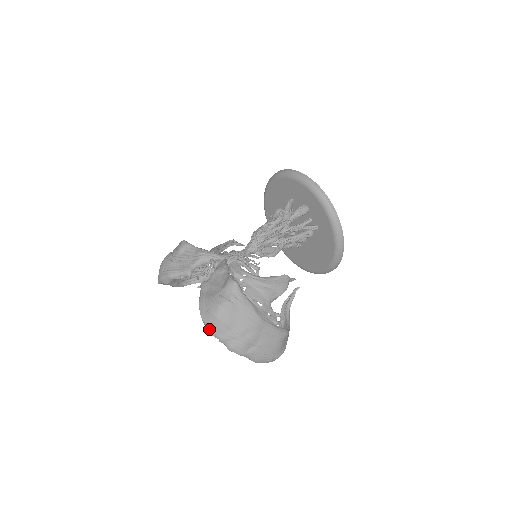
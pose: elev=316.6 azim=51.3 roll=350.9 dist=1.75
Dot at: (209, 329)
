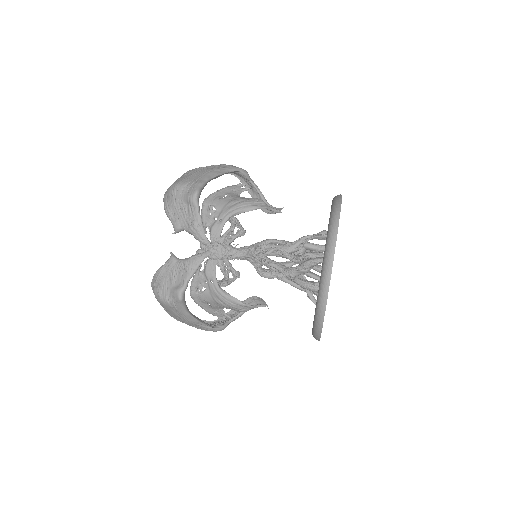
Dot at: occluded
